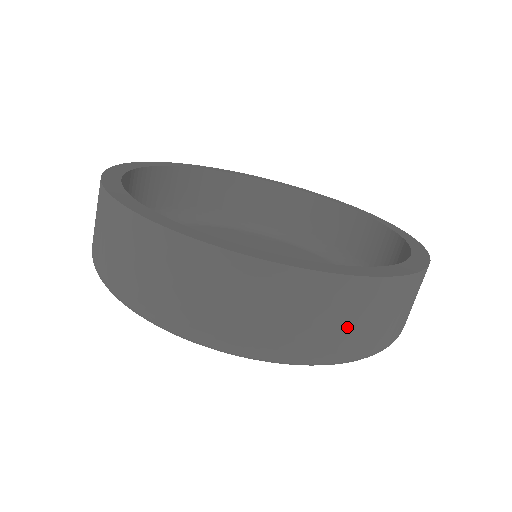
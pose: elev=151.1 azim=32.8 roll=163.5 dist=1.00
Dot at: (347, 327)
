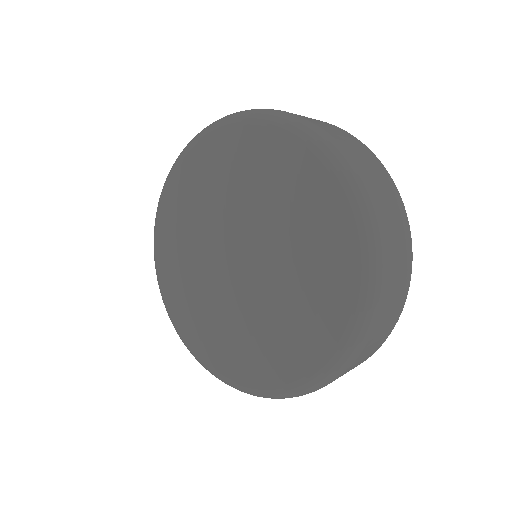
Dot at: (384, 196)
